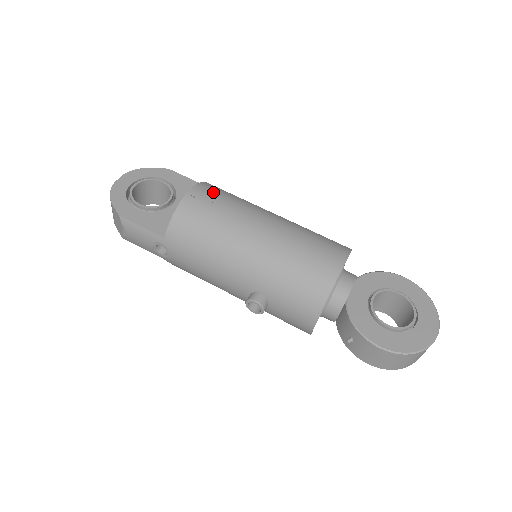
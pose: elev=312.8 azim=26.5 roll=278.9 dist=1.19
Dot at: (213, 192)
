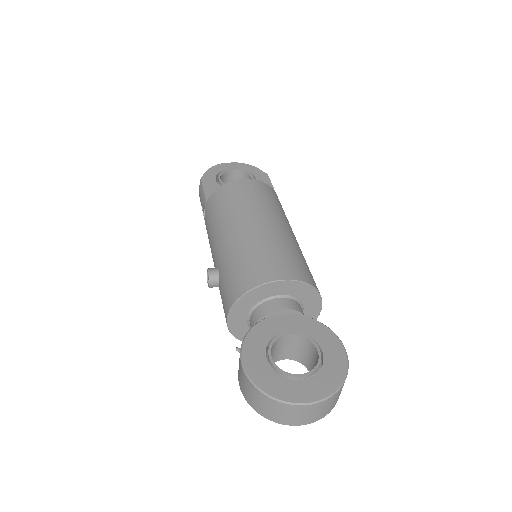
Dot at: (259, 188)
